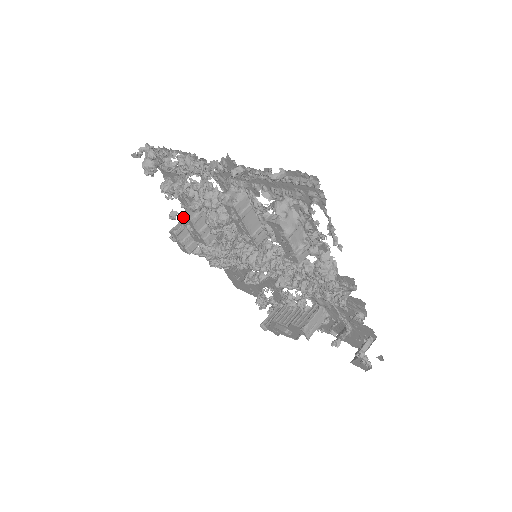
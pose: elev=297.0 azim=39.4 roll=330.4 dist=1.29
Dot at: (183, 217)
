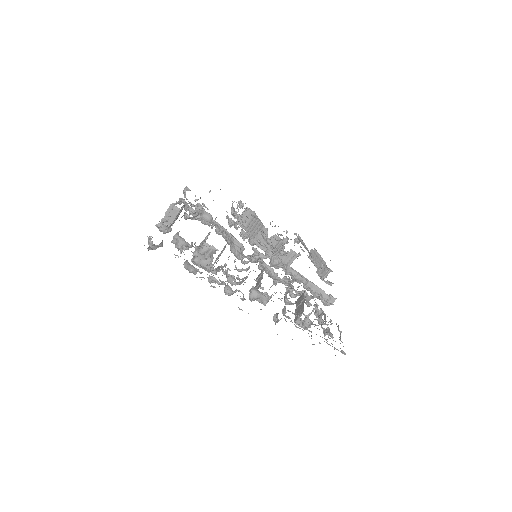
Dot at: occluded
